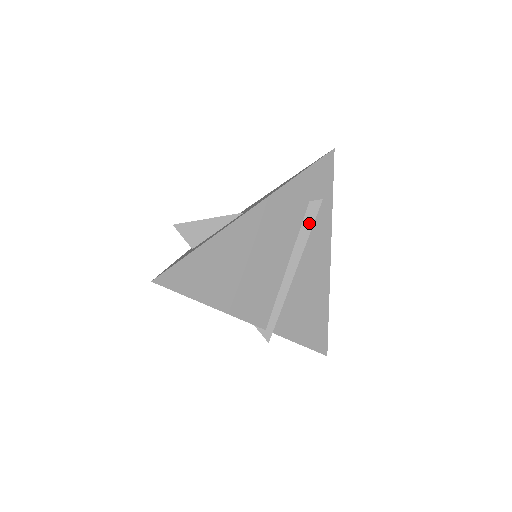
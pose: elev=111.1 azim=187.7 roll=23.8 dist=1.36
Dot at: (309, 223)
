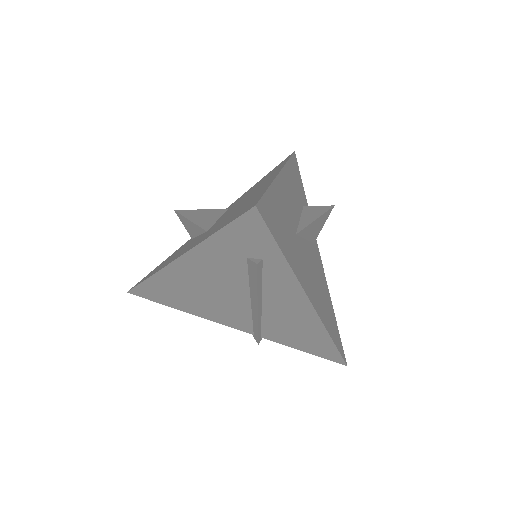
Dot at: (253, 279)
